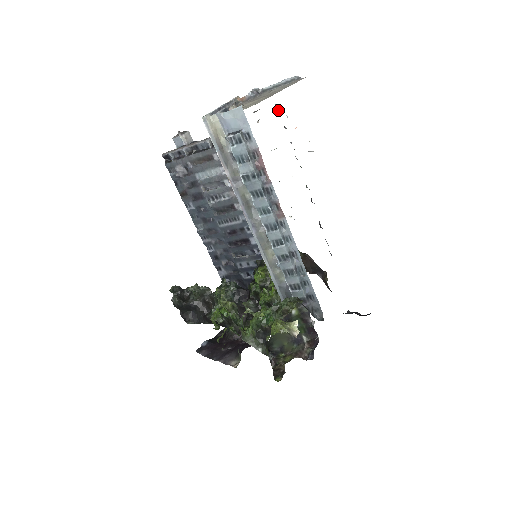
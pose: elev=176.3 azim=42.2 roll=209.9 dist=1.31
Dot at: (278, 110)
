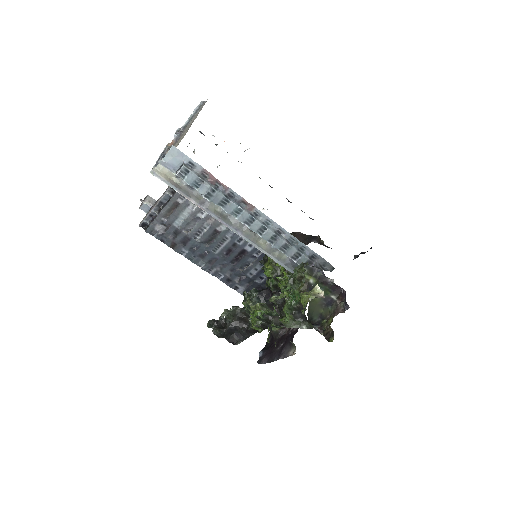
Dot at: occluded
